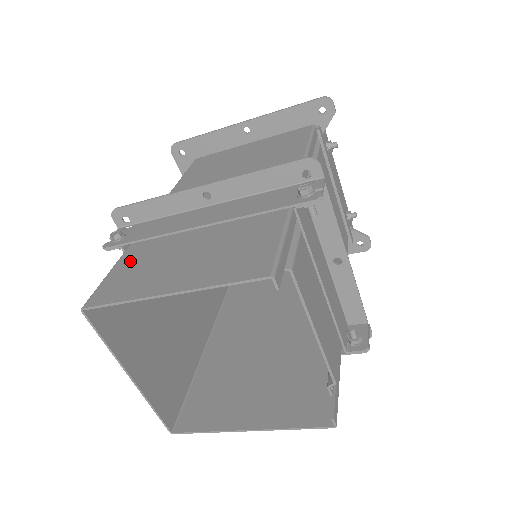
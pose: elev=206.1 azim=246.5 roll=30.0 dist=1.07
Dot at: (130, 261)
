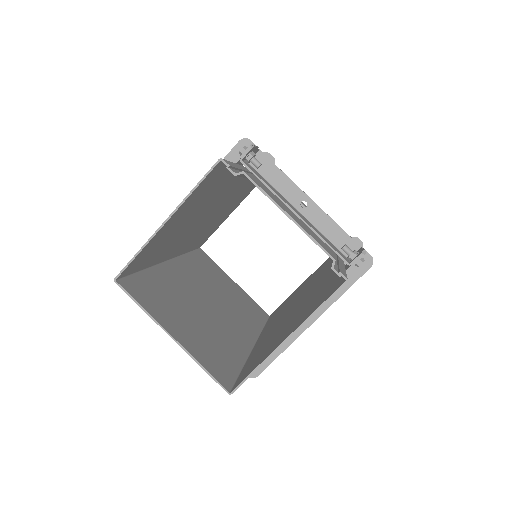
Dot at: (148, 259)
